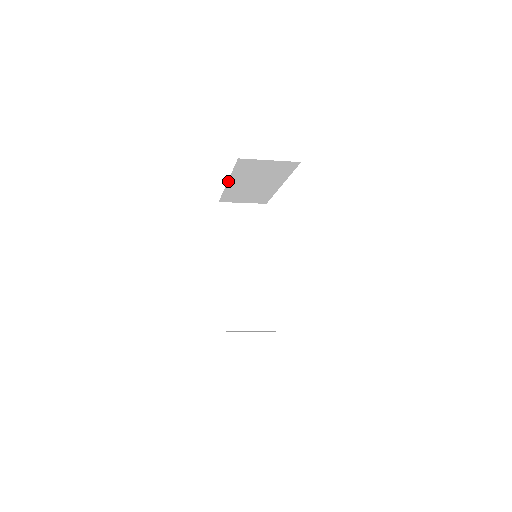
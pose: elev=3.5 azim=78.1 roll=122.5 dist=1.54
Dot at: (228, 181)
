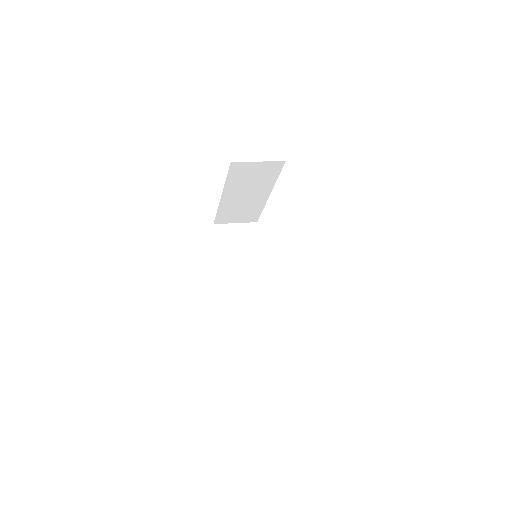
Dot at: (222, 194)
